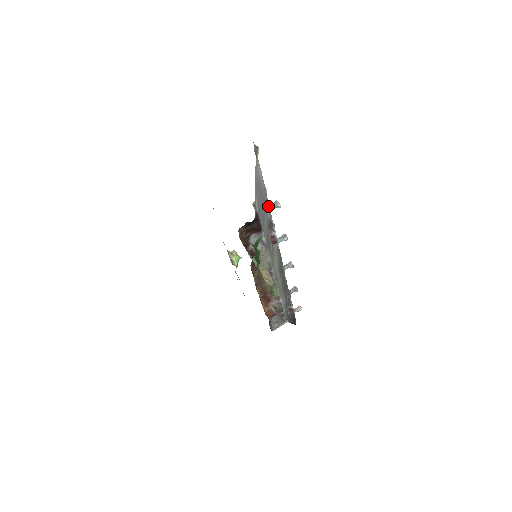
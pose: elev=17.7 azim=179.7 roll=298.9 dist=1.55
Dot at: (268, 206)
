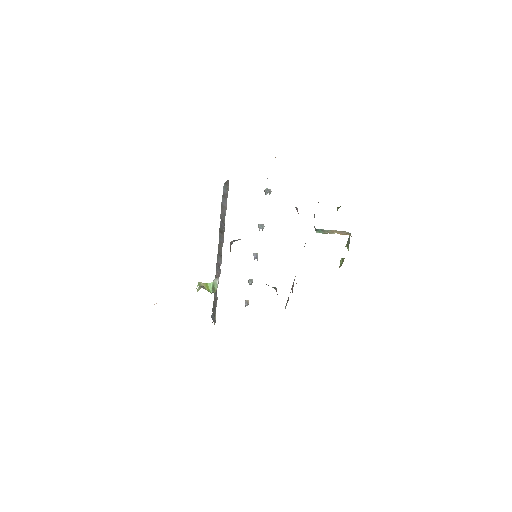
Dot at: occluded
